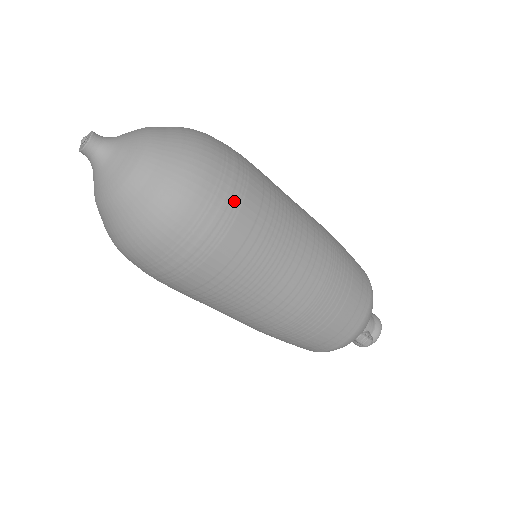
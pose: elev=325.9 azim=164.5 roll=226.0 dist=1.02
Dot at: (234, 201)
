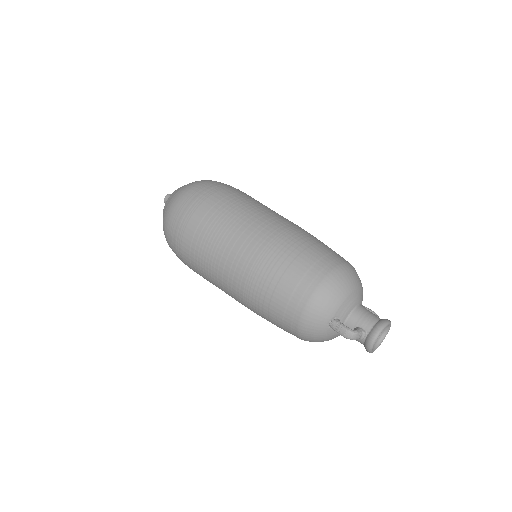
Dot at: (196, 204)
